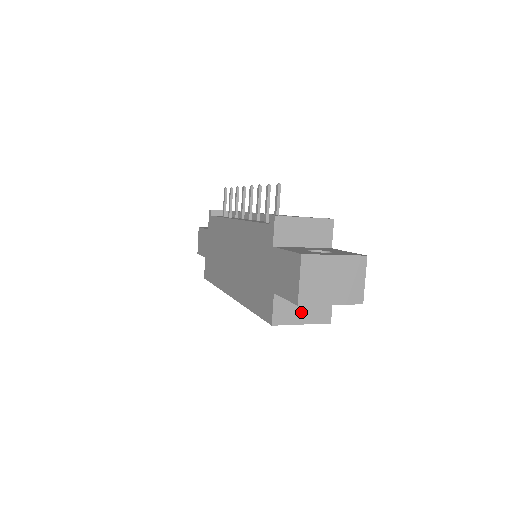
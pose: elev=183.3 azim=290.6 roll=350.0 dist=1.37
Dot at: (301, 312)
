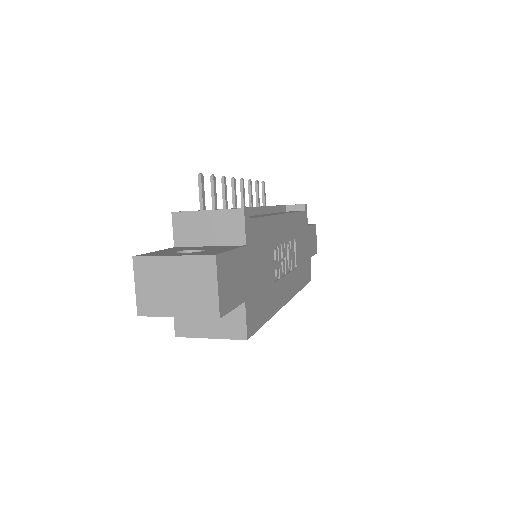
Dot at: (207, 323)
